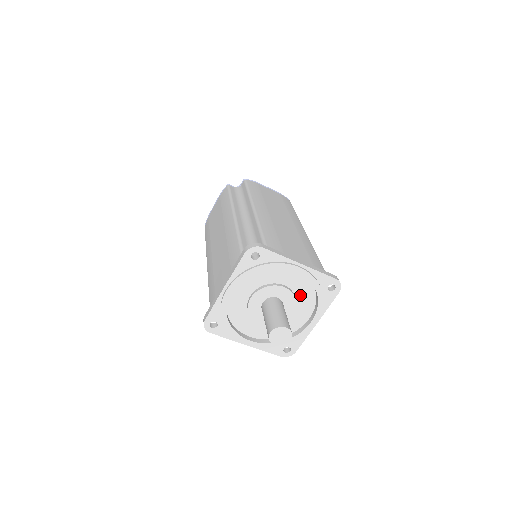
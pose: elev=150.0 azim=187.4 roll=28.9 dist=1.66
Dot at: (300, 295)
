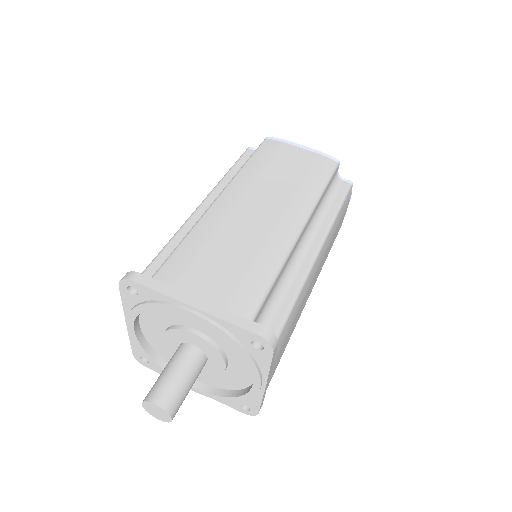
Dot at: (225, 345)
